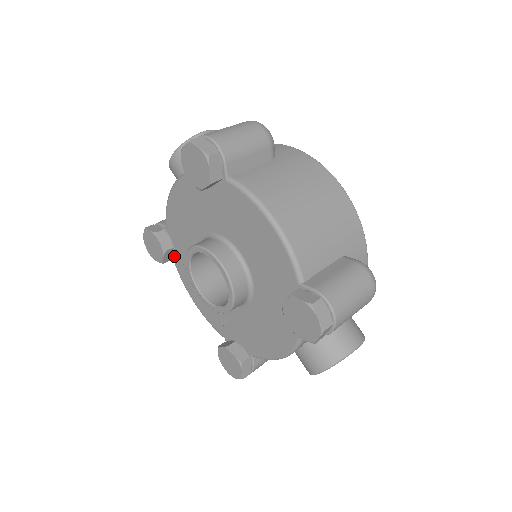
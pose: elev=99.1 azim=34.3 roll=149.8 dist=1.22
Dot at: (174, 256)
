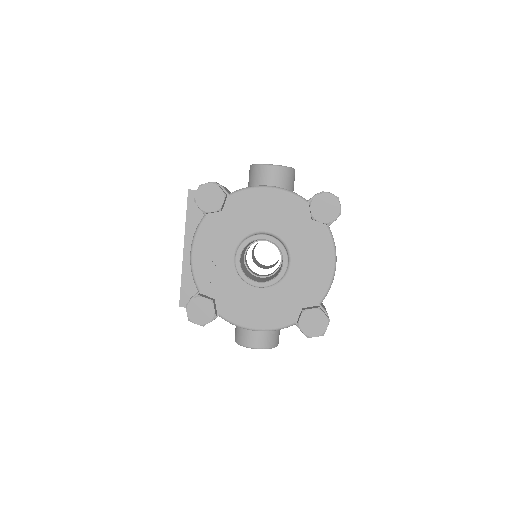
Dot at: (212, 214)
